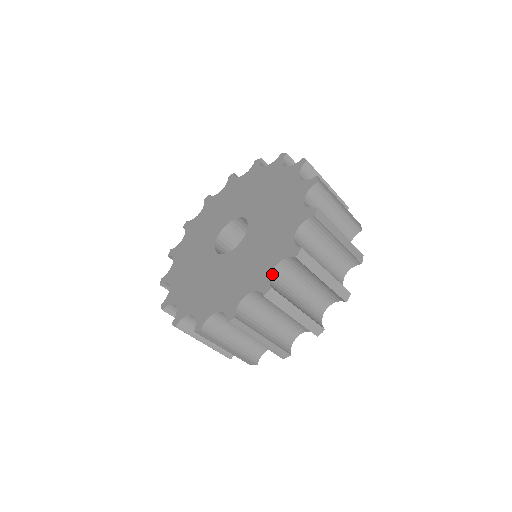
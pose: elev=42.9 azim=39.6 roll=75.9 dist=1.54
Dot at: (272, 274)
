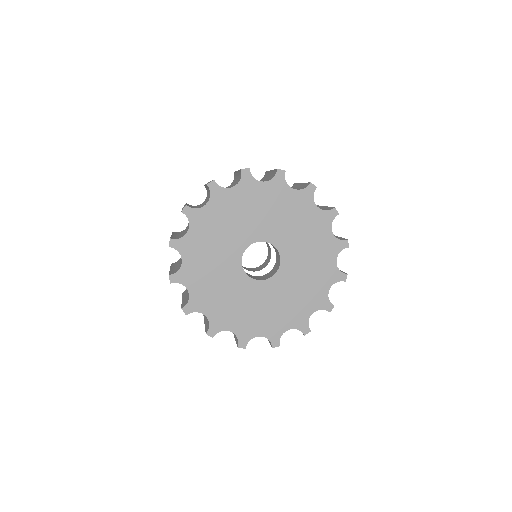
Dot at: occluded
